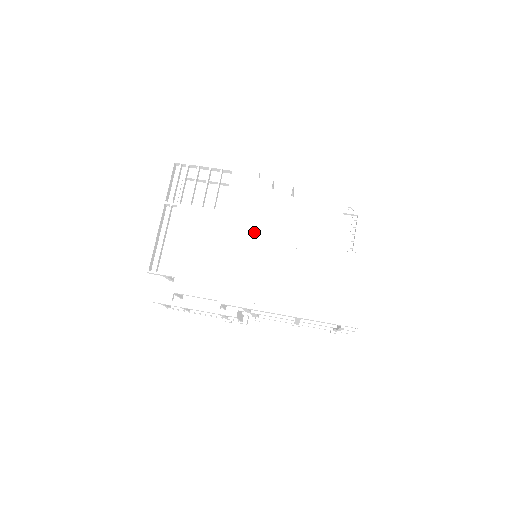
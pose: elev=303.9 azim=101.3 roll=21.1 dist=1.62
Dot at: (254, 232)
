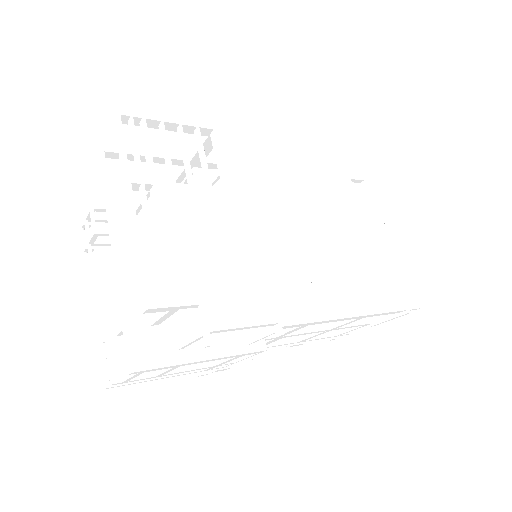
Dot at: (277, 213)
